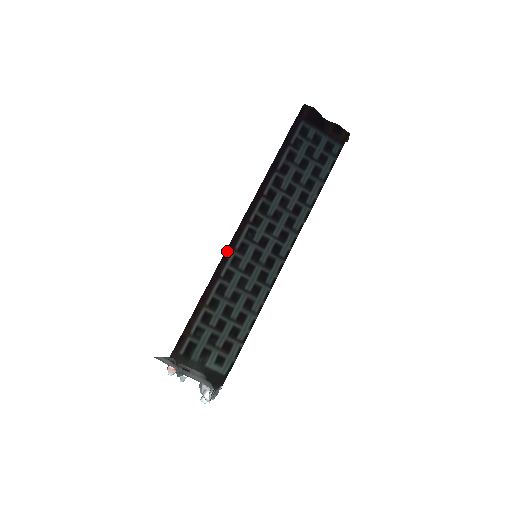
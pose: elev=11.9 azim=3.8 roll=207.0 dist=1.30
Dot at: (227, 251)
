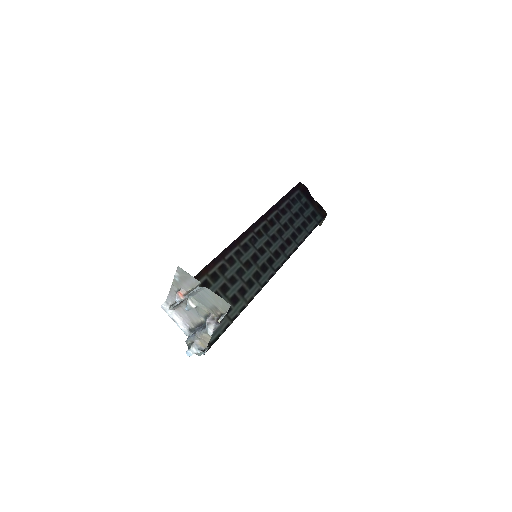
Dot at: (233, 243)
